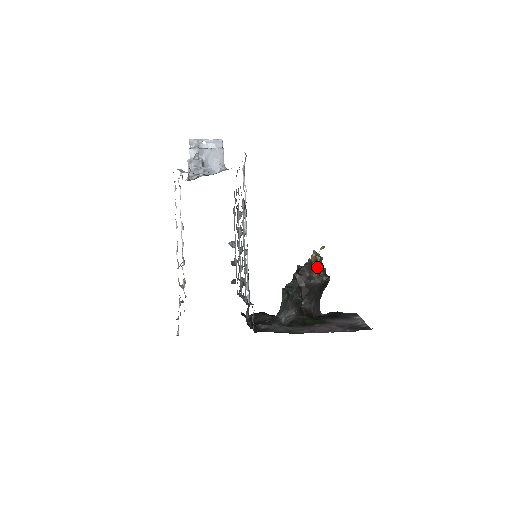
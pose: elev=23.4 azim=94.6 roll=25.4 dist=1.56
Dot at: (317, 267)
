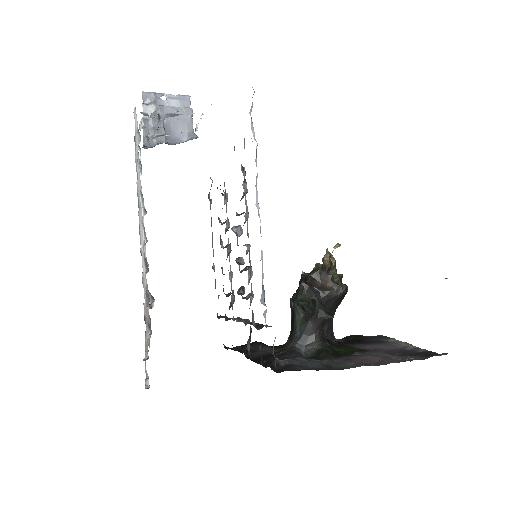
Dot at: (331, 273)
